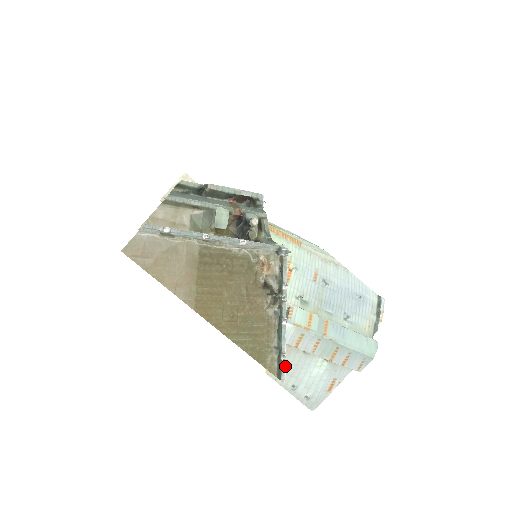
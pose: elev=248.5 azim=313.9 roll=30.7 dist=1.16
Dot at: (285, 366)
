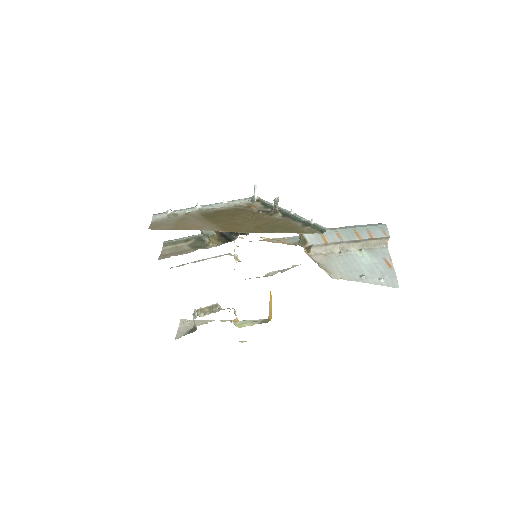
Dot at: (320, 225)
